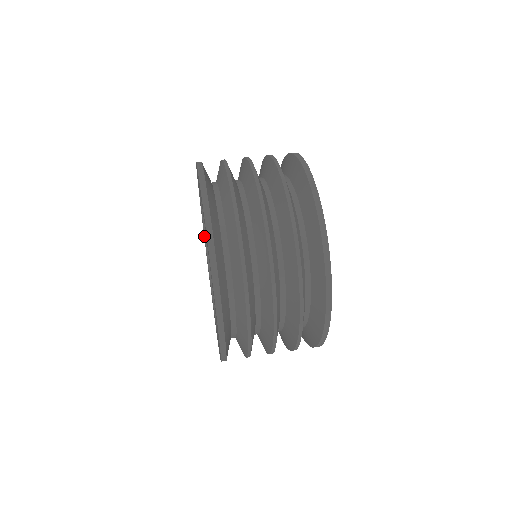
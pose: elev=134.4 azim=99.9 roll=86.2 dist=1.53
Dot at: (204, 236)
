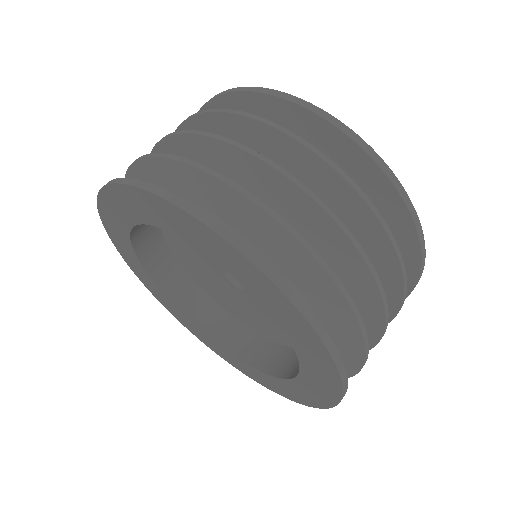
Dot at: (184, 316)
